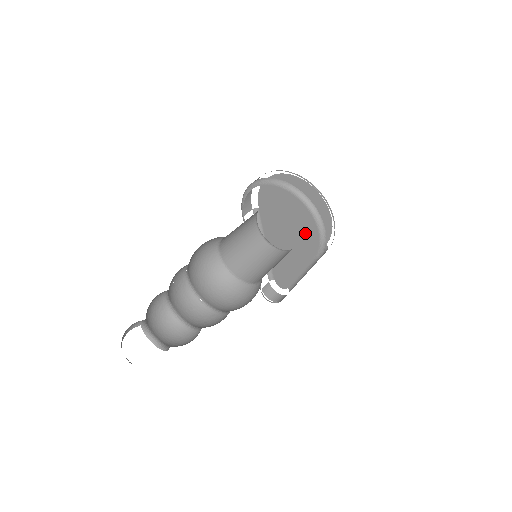
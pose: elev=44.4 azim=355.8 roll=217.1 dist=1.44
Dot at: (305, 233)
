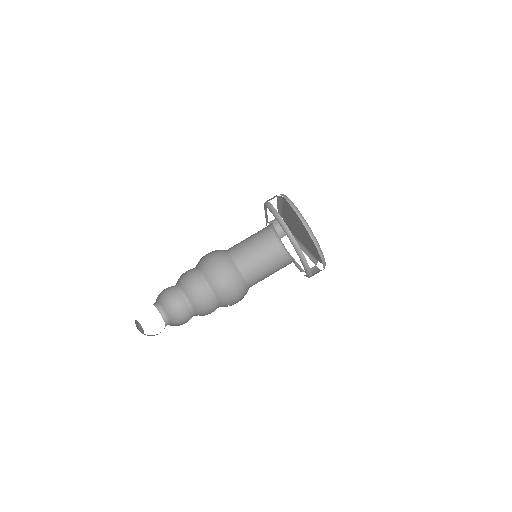
Dot at: (307, 242)
